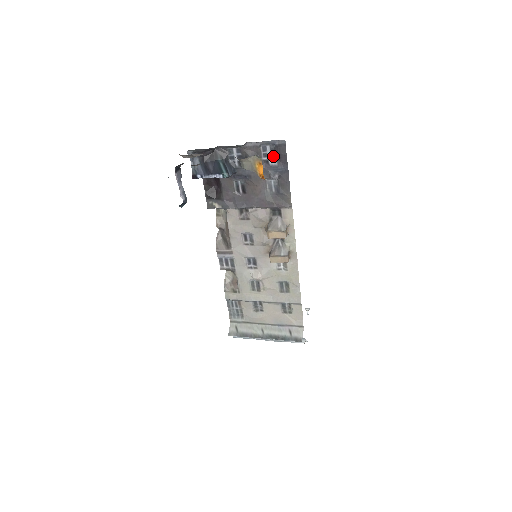
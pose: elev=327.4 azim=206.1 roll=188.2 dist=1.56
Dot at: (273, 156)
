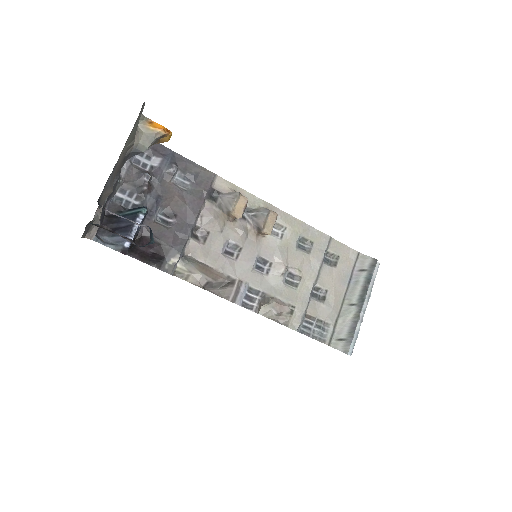
Dot at: (150, 158)
